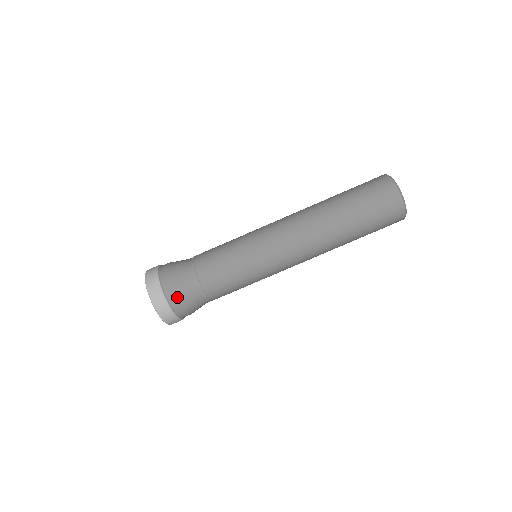
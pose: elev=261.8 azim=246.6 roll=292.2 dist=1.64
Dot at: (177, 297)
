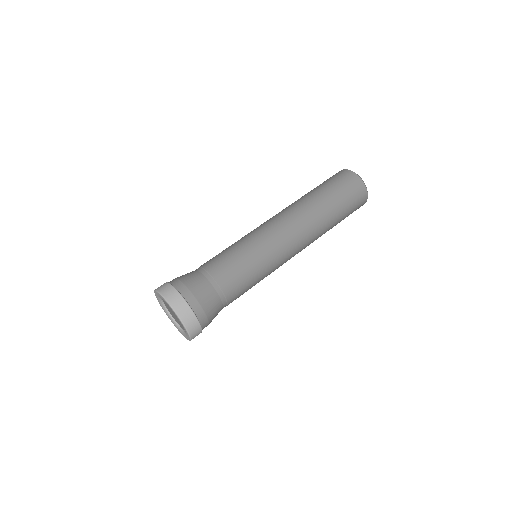
Dot at: (193, 294)
